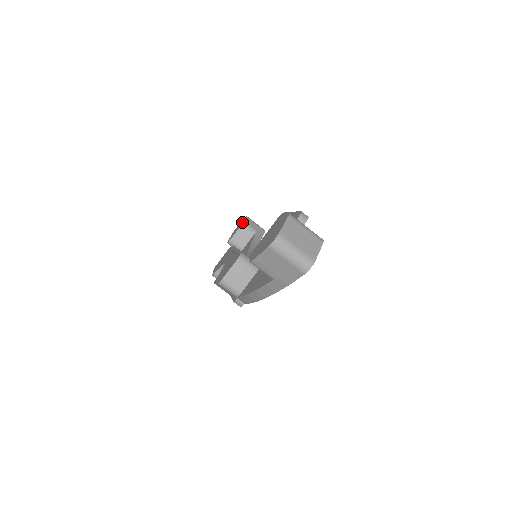
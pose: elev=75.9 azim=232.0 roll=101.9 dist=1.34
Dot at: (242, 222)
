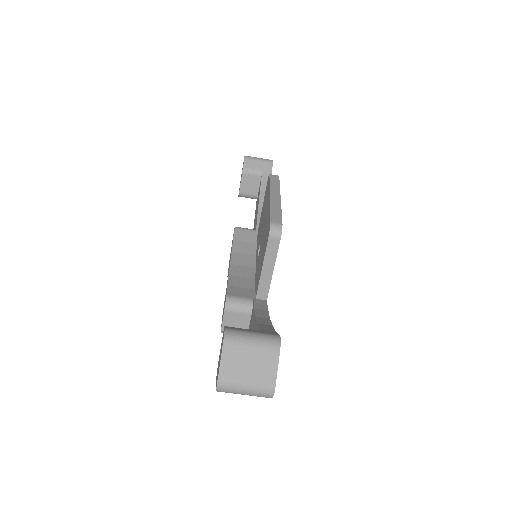
Dot at: occluded
